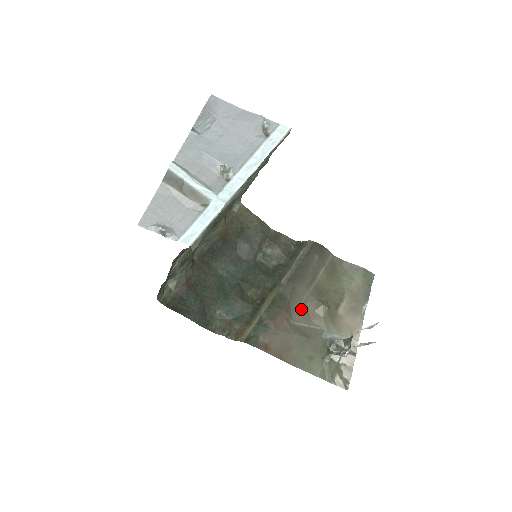
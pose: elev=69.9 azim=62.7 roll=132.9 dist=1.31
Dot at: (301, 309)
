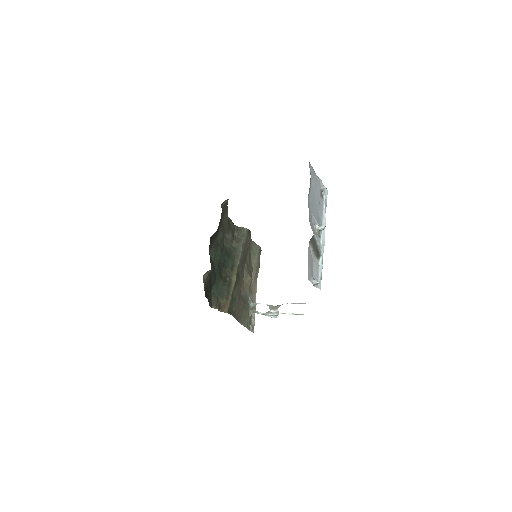
Dot at: (242, 282)
